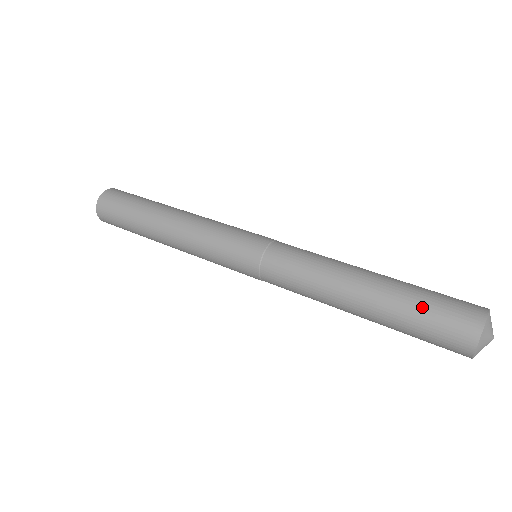
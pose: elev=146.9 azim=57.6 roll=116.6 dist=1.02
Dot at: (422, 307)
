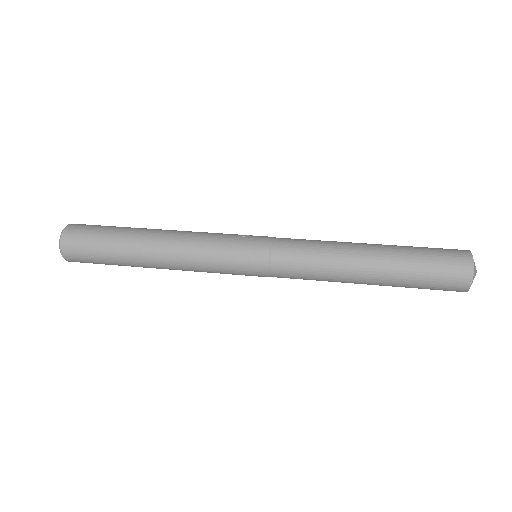
Dot at: (423, 277)
